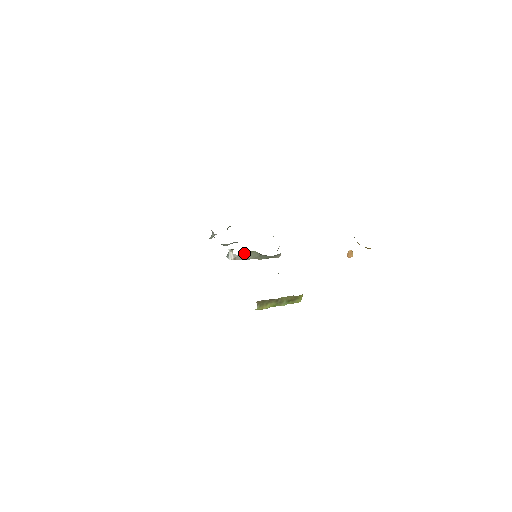
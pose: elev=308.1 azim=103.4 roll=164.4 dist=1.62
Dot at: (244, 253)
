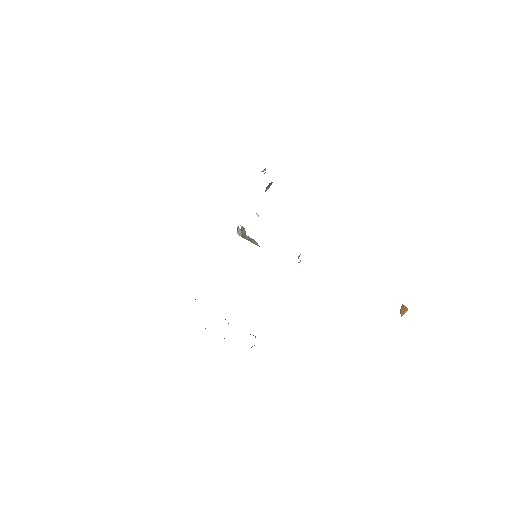
Dot at: (253, 239)
